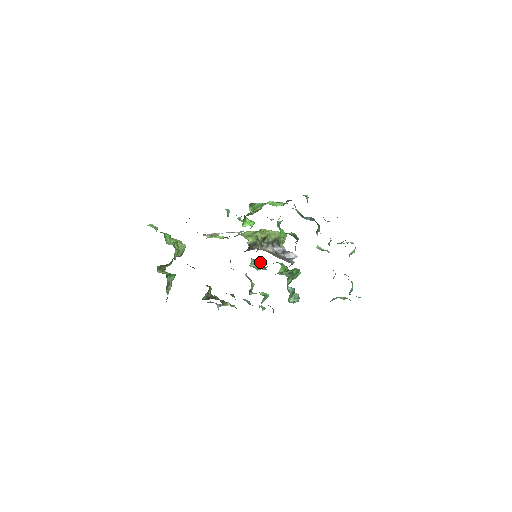
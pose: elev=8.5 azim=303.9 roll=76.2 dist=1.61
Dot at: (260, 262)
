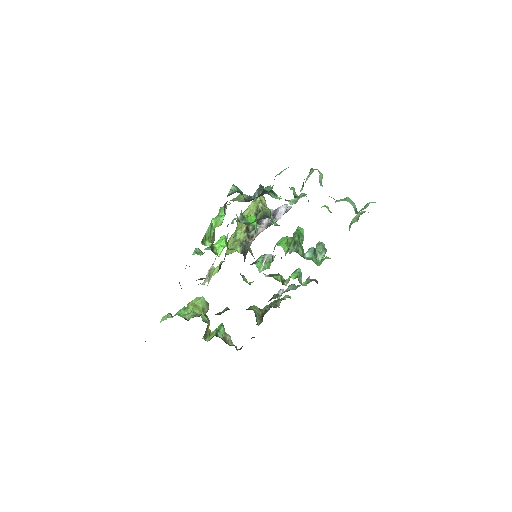
Dot at: (264, 255)
